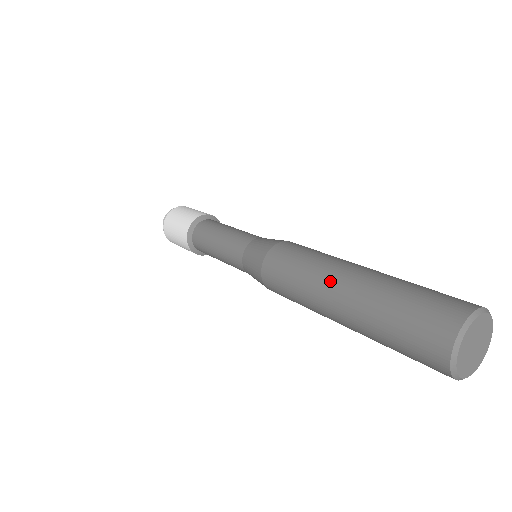
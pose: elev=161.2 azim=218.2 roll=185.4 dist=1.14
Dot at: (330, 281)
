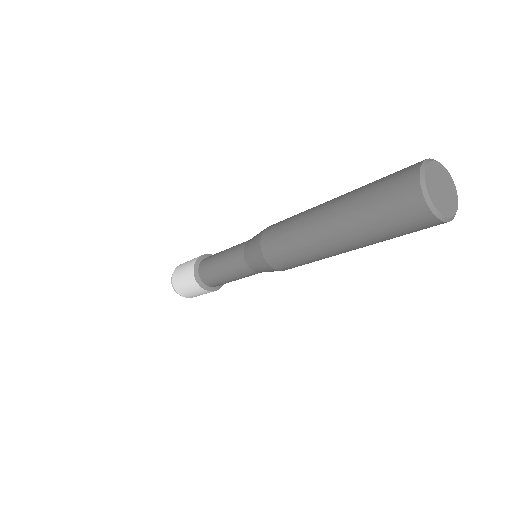
Dot at: (316, 212)
